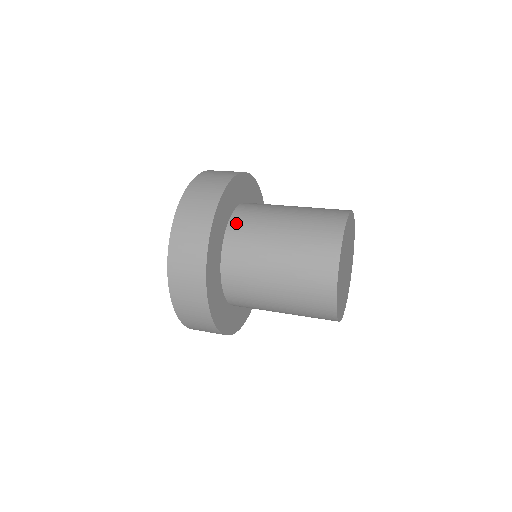
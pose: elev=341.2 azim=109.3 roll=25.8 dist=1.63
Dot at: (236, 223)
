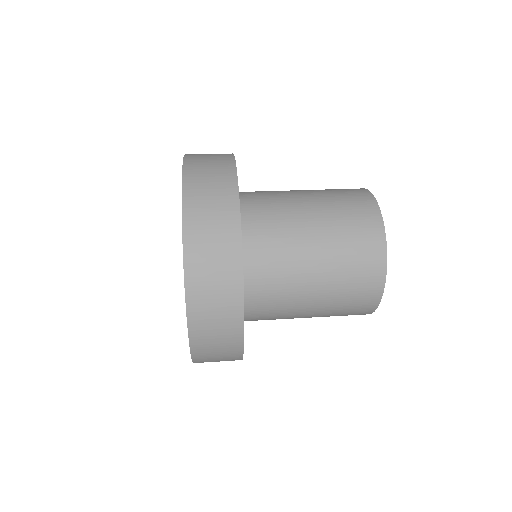
Dot at: (249, 218)
